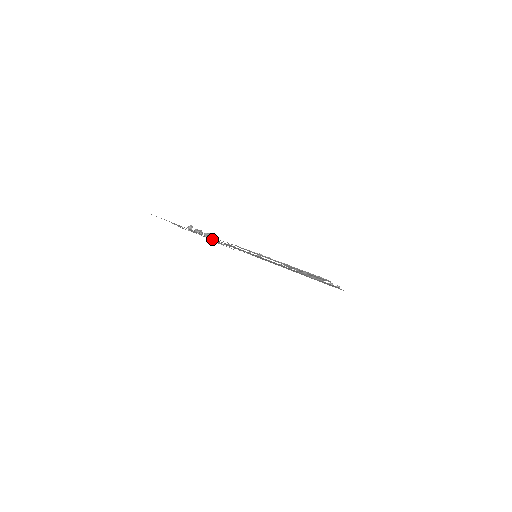
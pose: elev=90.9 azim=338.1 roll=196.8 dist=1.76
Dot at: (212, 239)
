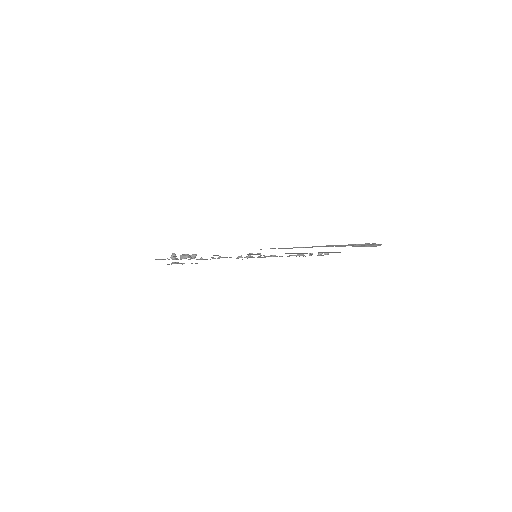
Dot at: (199, 259)
